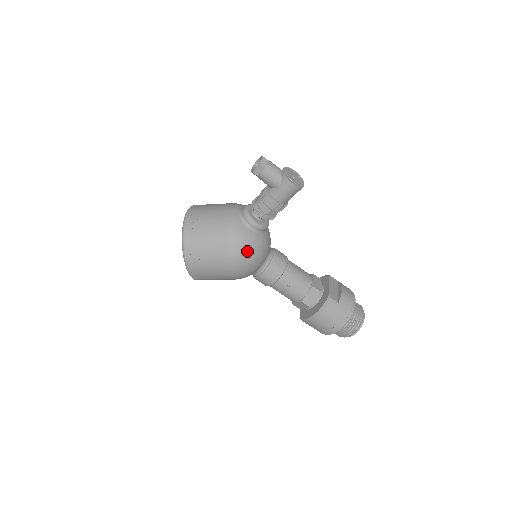
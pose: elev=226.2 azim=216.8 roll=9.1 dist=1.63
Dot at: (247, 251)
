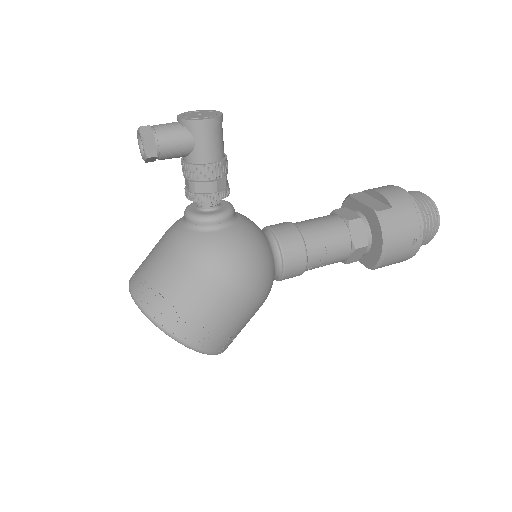
Dot at: (241, 257)
